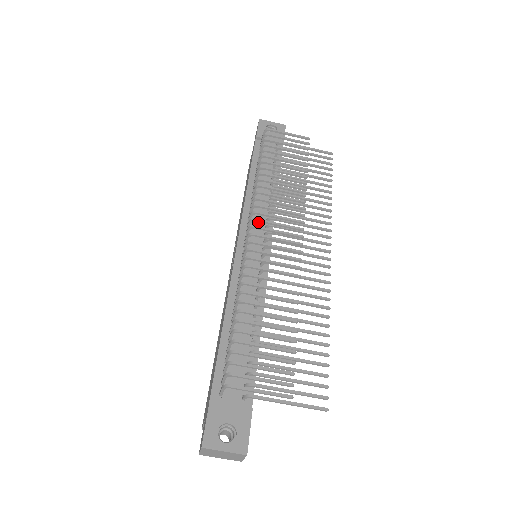
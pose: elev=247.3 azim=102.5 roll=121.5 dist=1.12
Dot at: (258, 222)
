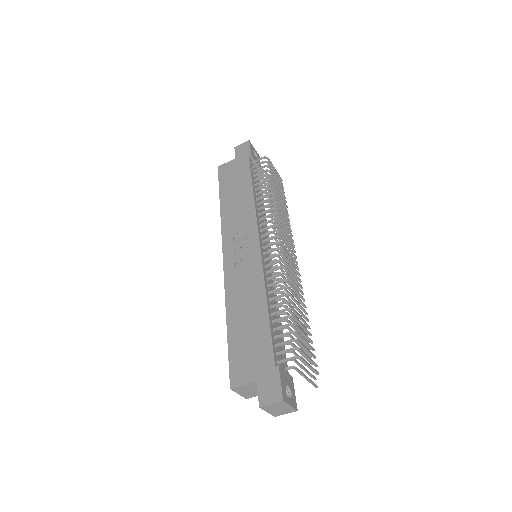
Dot at: occluded
